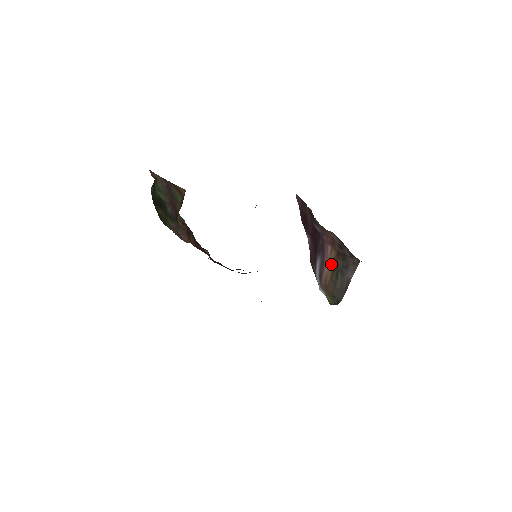
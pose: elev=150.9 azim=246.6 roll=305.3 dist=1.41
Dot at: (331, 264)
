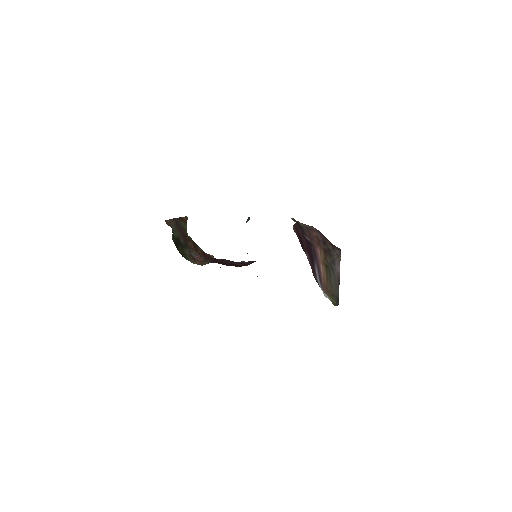
Dot at: (324, 265)
